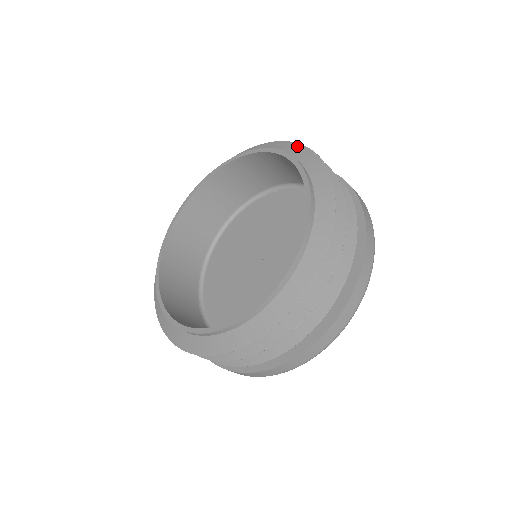
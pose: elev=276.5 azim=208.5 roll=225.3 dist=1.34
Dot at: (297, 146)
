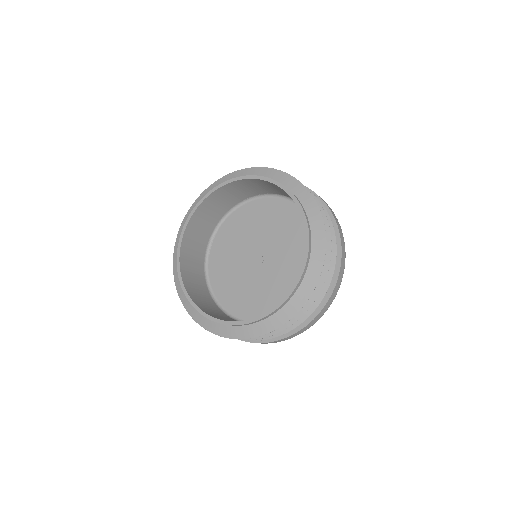
Dot at: (212, 185)
